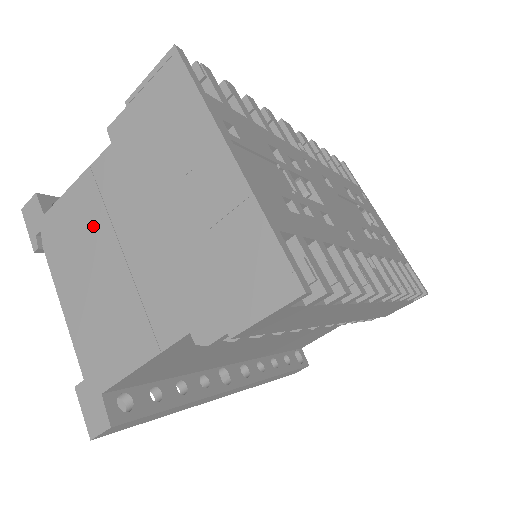
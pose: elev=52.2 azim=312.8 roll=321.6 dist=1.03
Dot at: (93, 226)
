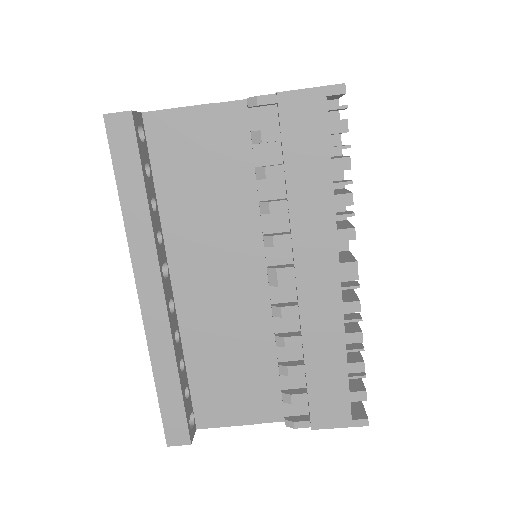
Dot at: occluded
